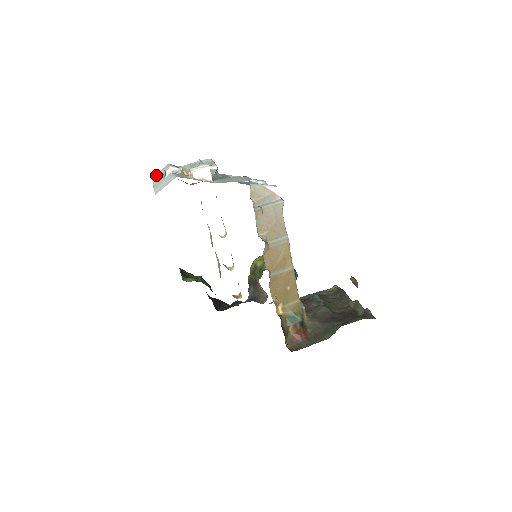
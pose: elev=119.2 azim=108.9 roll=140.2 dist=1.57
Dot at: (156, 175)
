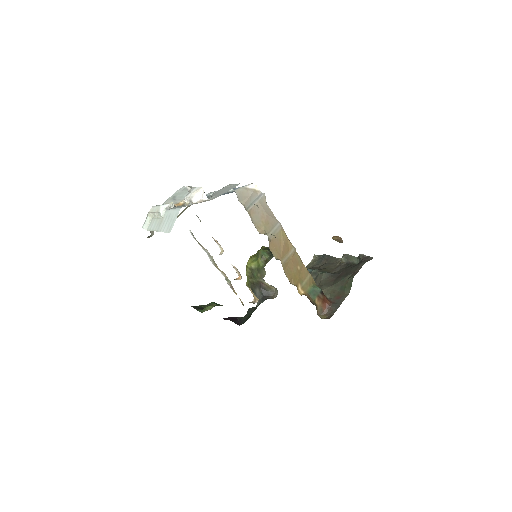
Dot at: (145, 222)
